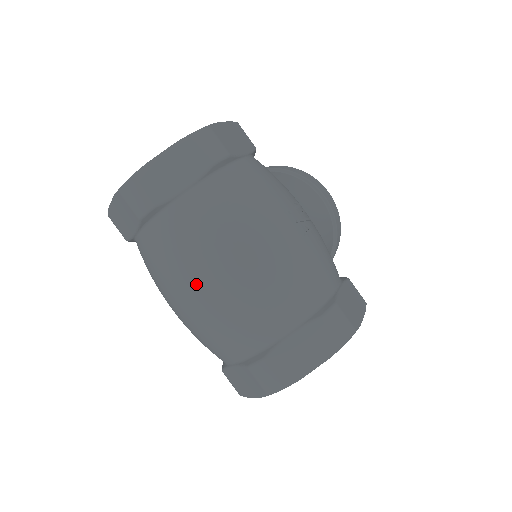
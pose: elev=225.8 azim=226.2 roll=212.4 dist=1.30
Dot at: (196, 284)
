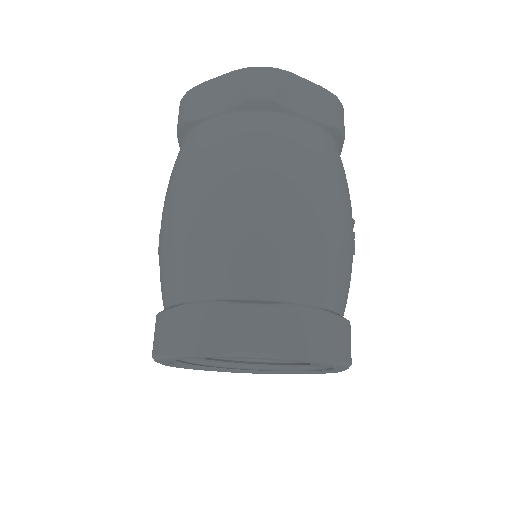
Dot at: (259, 183)
